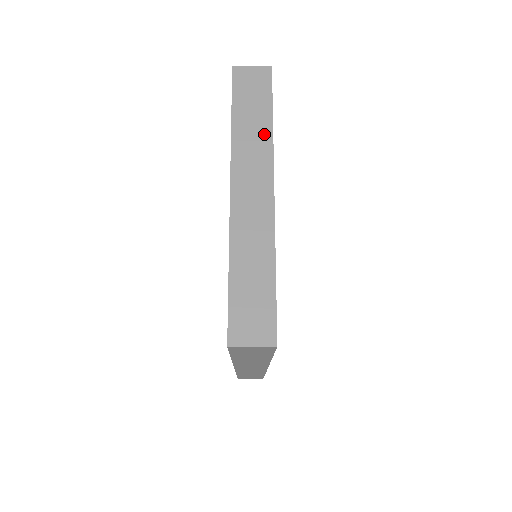
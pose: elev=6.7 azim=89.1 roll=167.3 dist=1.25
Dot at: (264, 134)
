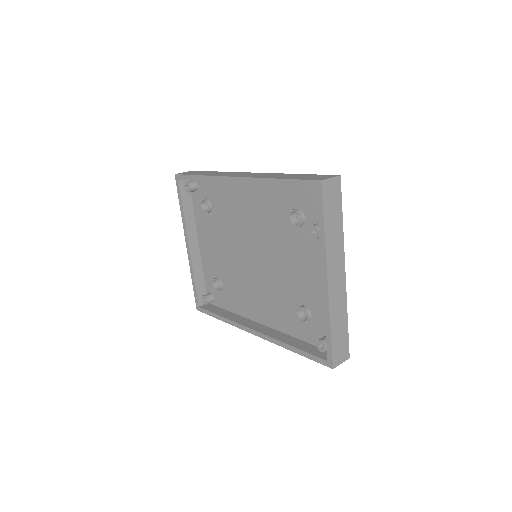
Dot at: (340, 234)
